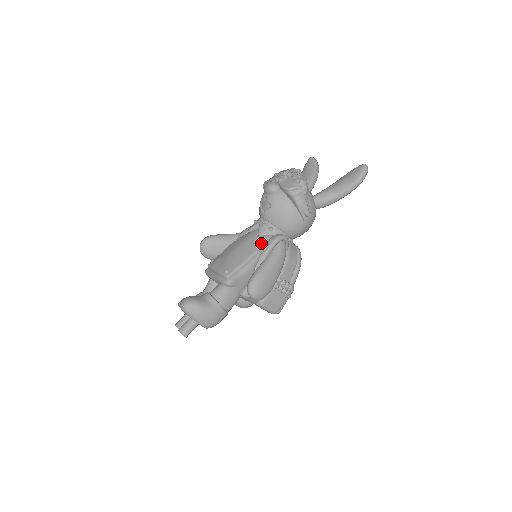
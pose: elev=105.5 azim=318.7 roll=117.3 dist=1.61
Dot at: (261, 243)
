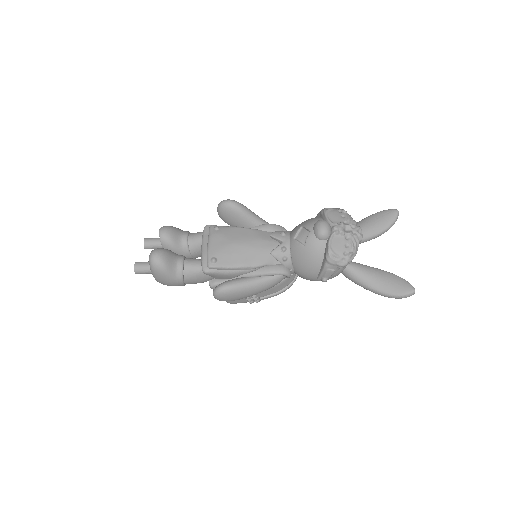
Dot at: (265, 263)
